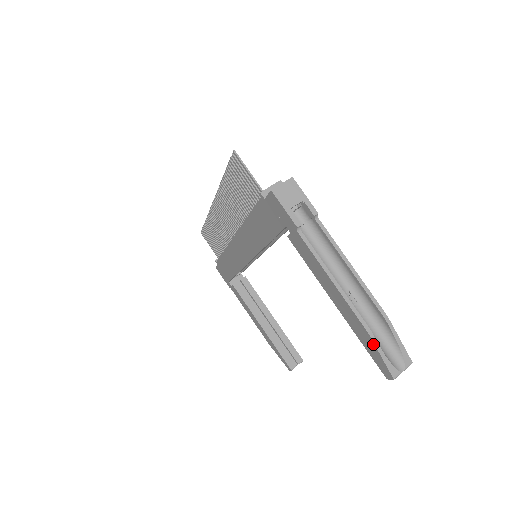
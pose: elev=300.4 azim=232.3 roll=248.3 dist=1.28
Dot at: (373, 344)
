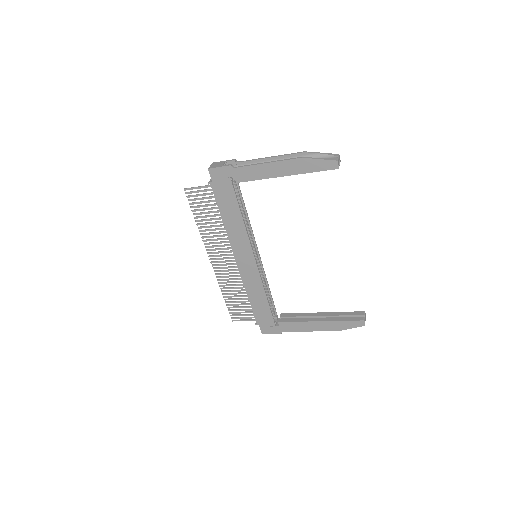
Dot at: (310, 160)
